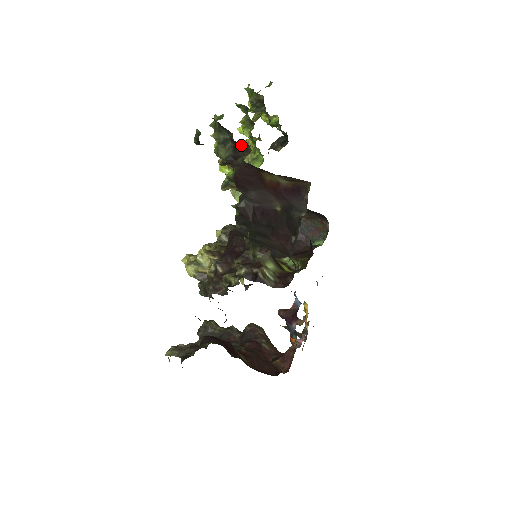
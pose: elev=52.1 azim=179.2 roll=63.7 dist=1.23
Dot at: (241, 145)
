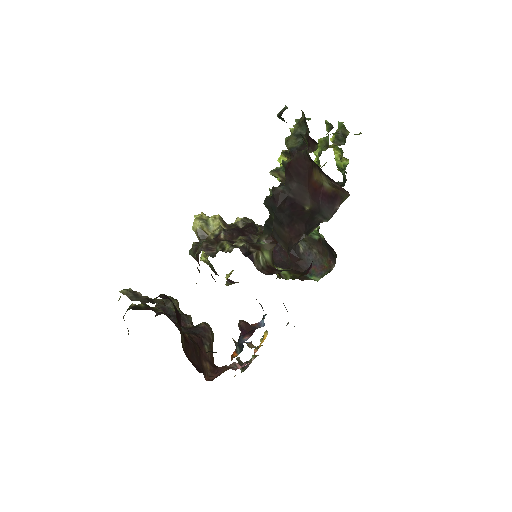
Dot at: (311, 141)
